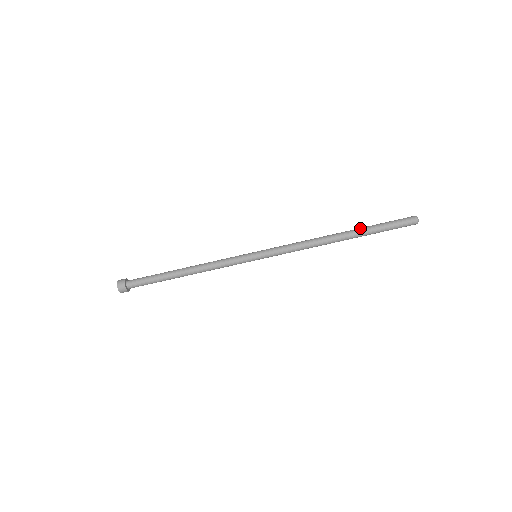
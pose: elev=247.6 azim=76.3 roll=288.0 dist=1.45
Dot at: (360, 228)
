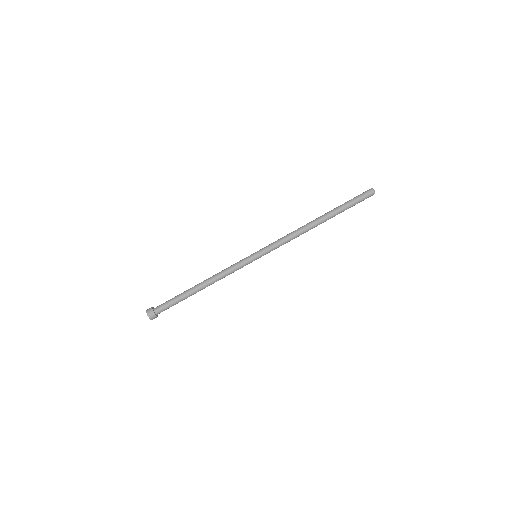
Dot at: occluded
